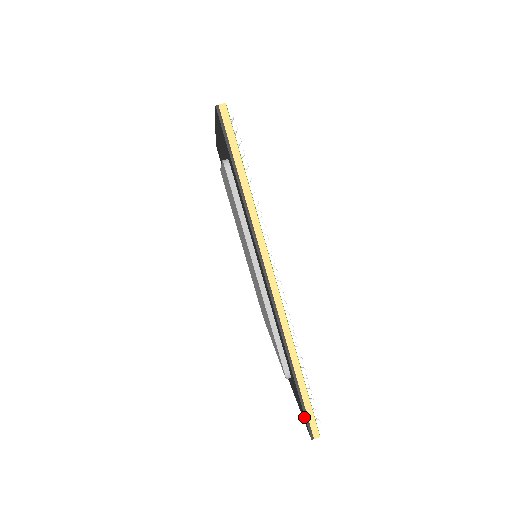
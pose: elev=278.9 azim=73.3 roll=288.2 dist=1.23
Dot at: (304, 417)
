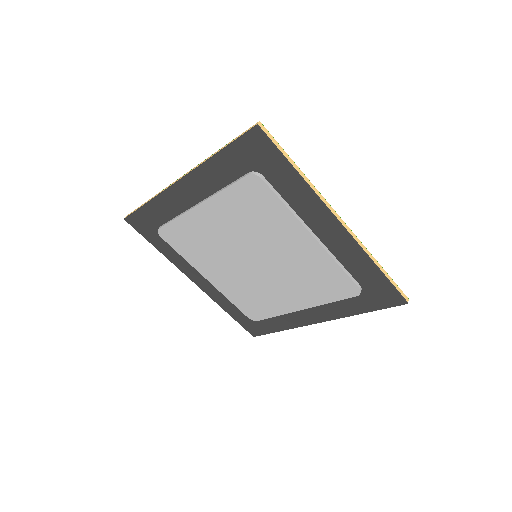
Dot at: (394, 297)
